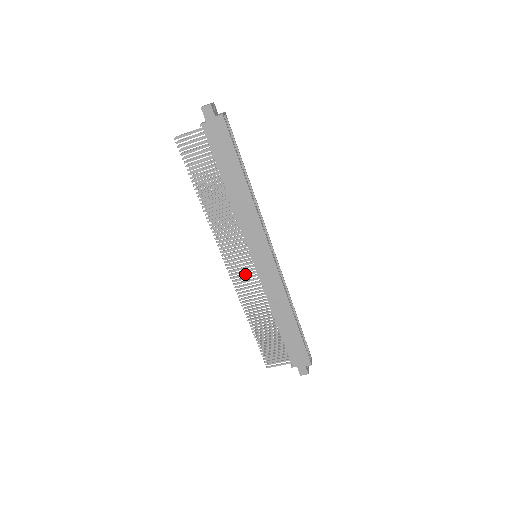
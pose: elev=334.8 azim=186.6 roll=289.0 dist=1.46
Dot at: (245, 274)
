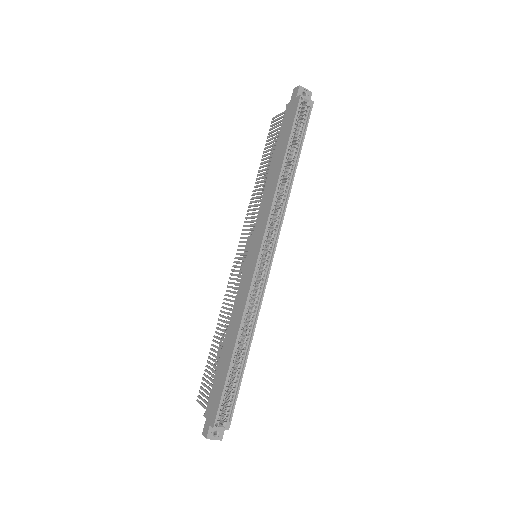
Dot at: (239, 270)
